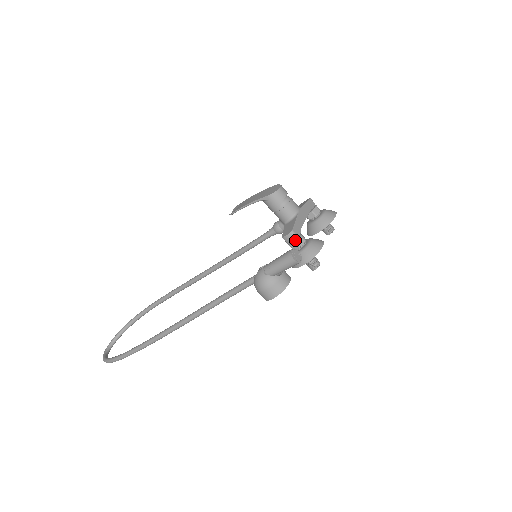
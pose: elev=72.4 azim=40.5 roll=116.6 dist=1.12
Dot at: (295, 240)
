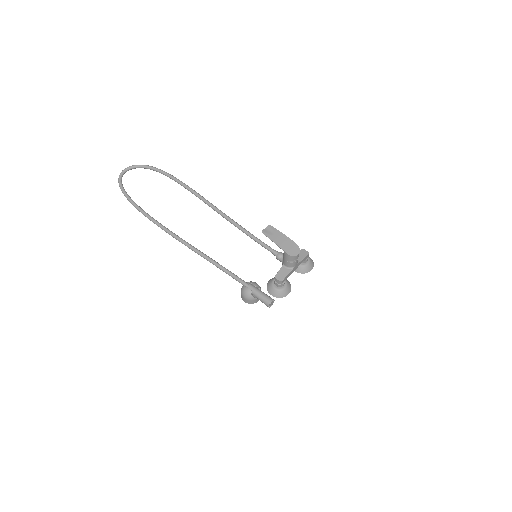
Dot at: (279, 283)
